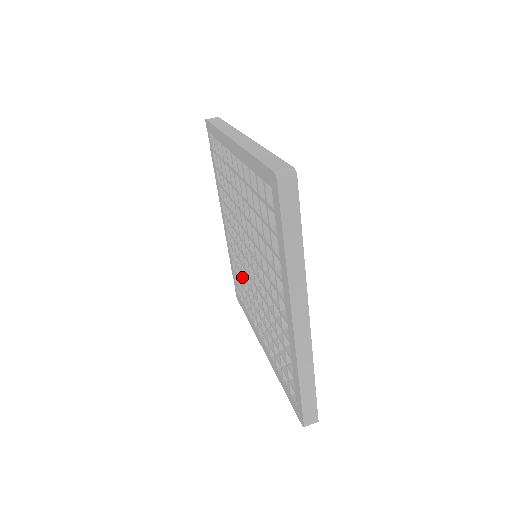
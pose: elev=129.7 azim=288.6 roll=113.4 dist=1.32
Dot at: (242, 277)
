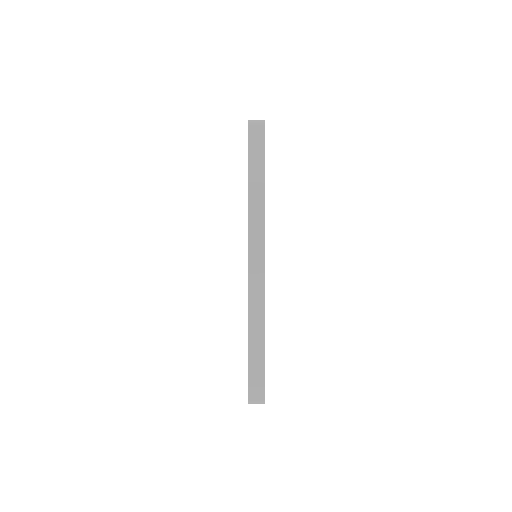
Dot at: occluded
